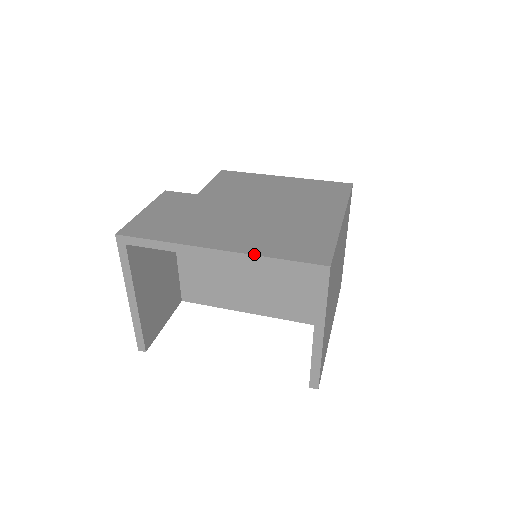
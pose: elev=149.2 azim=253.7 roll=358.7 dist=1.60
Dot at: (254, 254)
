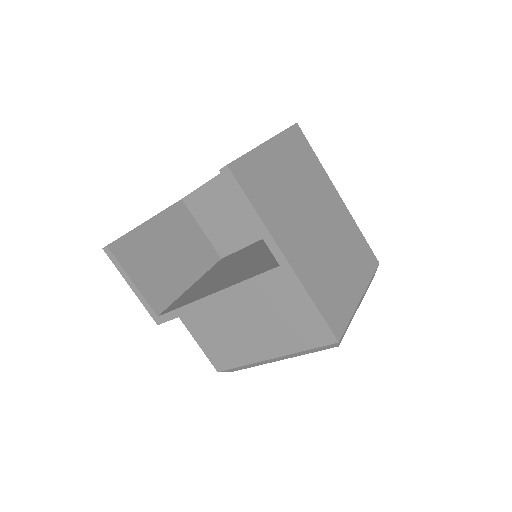
Dot at: occluded
